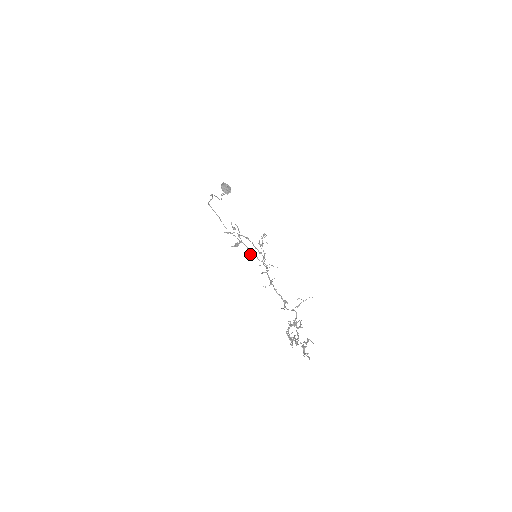
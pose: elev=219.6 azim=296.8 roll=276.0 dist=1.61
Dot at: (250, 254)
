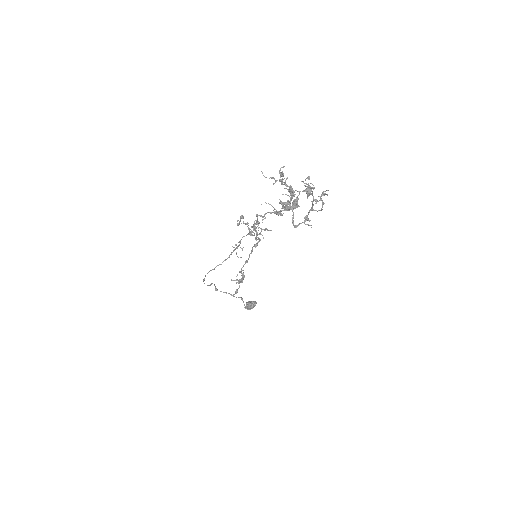
Dot at: (236, 244)
